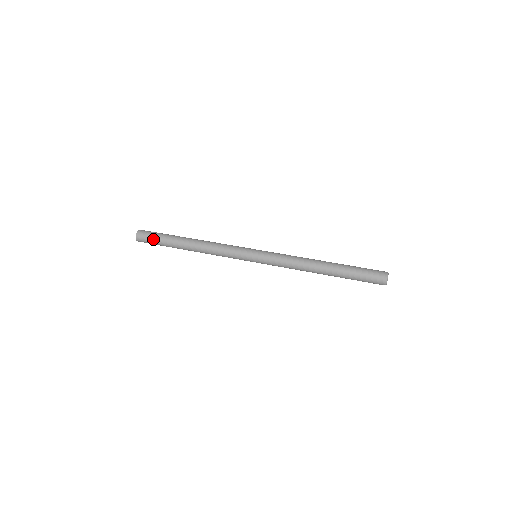
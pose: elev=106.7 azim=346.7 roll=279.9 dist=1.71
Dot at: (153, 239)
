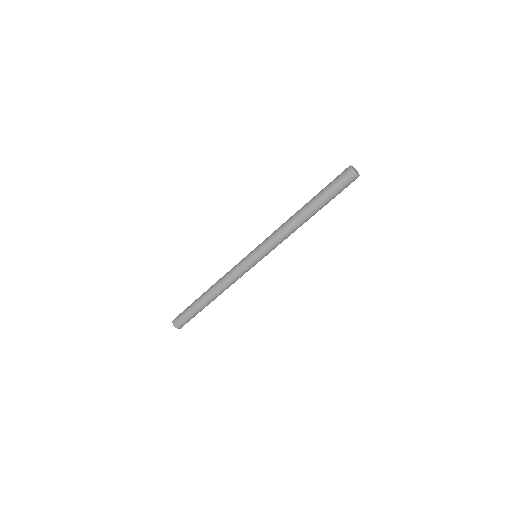
Dot at: (187, 318)
